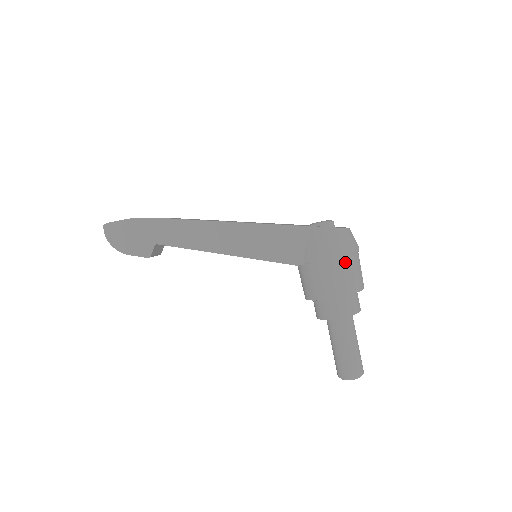
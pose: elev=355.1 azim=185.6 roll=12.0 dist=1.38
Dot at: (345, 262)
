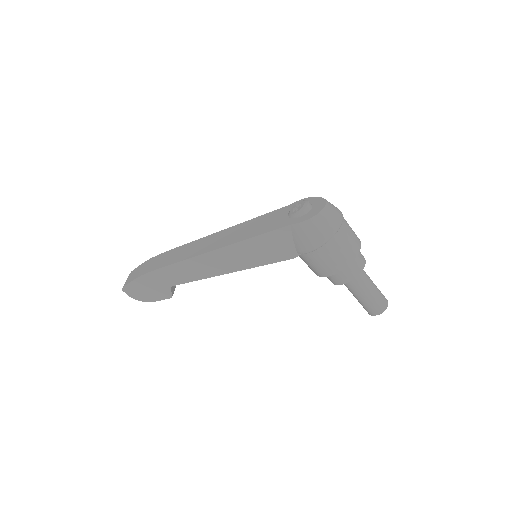
Dot at: (334, 242)
